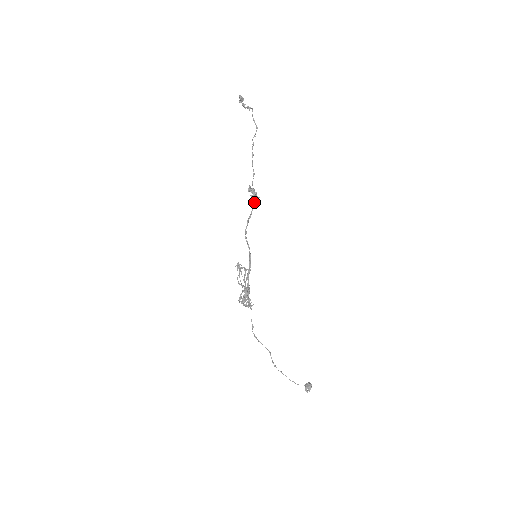
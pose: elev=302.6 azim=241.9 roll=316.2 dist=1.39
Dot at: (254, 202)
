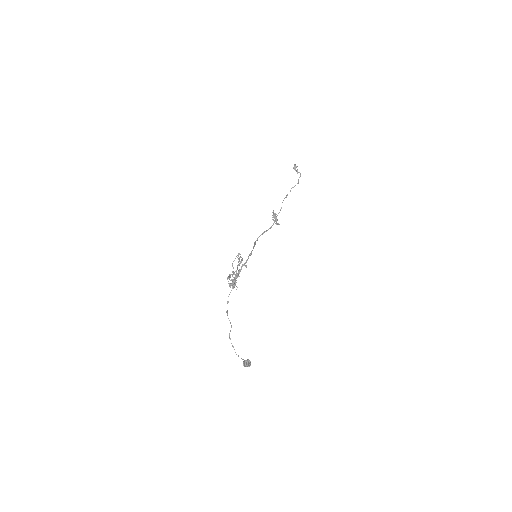
Dot at: (273, 224)
